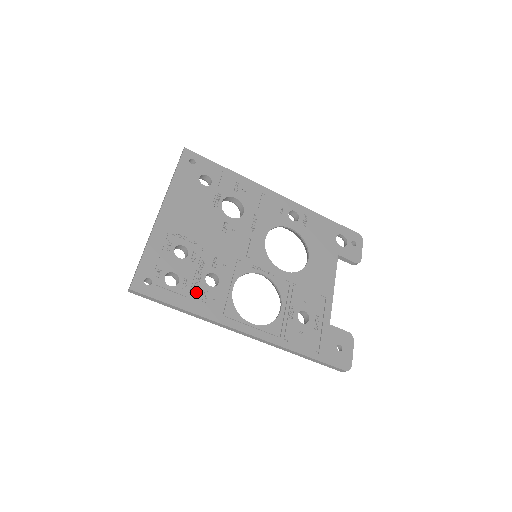
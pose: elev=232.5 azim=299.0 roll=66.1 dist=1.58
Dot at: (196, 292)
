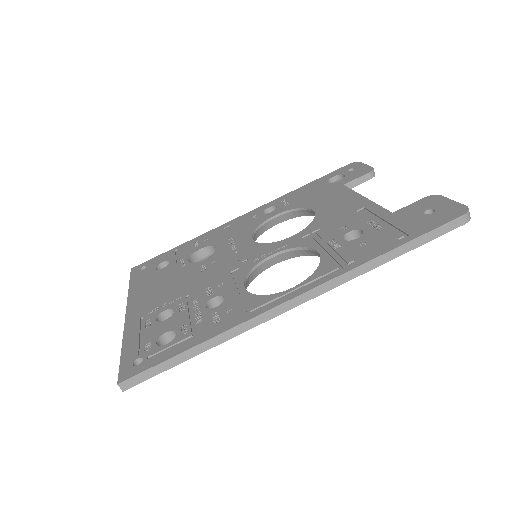
Dot at: (202, 323)
